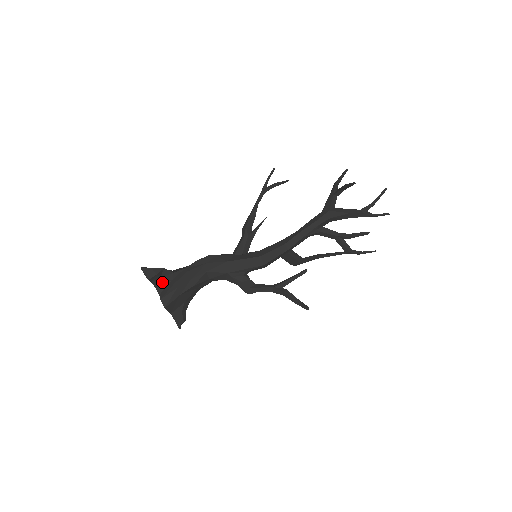
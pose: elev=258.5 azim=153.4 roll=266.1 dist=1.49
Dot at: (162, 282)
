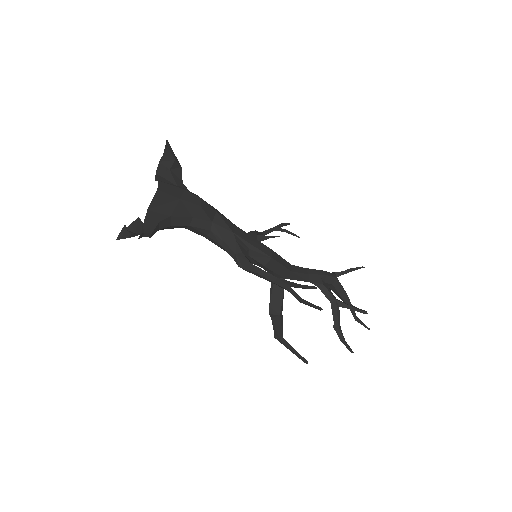
Dot at: (167, 176)
